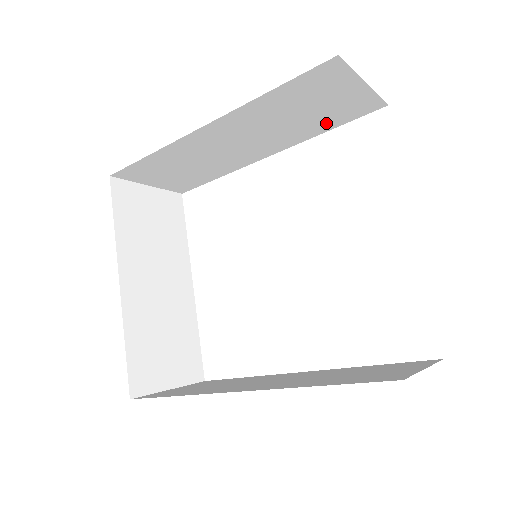
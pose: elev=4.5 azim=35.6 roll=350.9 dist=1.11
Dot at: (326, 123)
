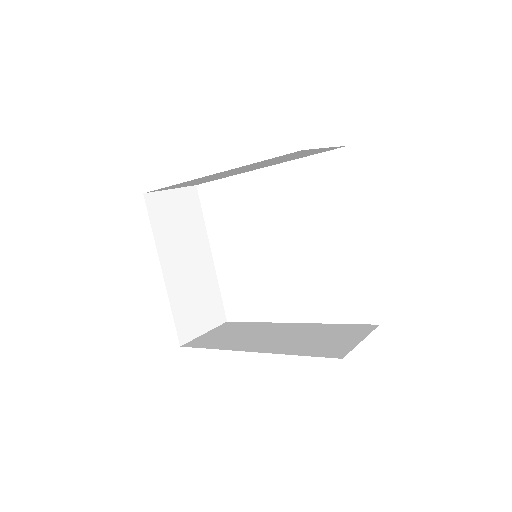
Dot at: (302, 156)
